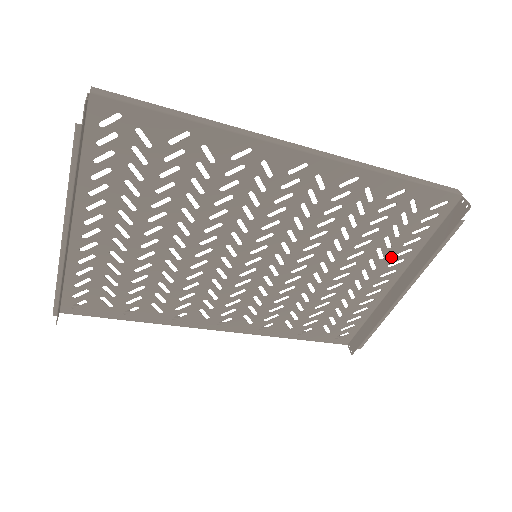
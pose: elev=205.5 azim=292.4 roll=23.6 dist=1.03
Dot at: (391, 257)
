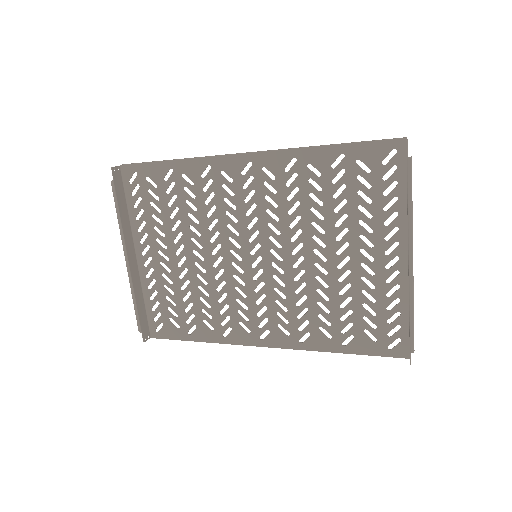
Dot at: (381, 228)
